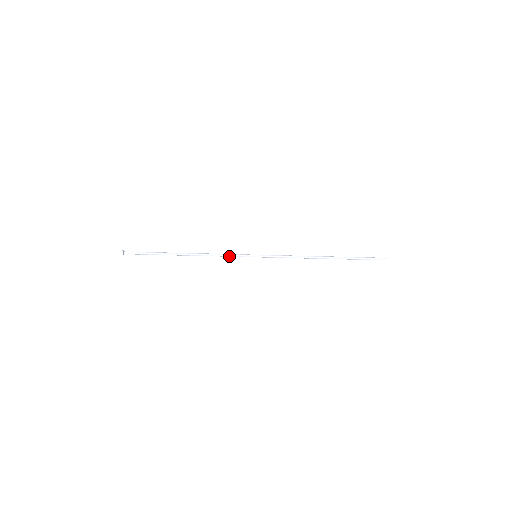
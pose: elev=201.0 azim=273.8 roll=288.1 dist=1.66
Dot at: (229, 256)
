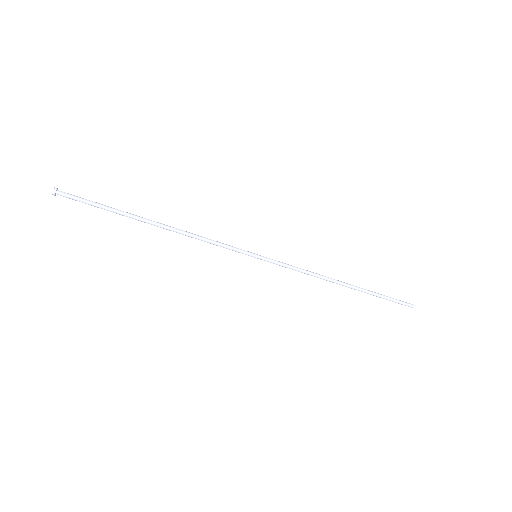
Dot at: (219, 245)
